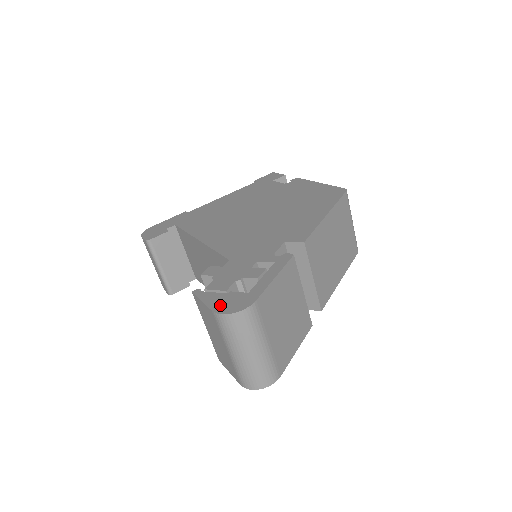
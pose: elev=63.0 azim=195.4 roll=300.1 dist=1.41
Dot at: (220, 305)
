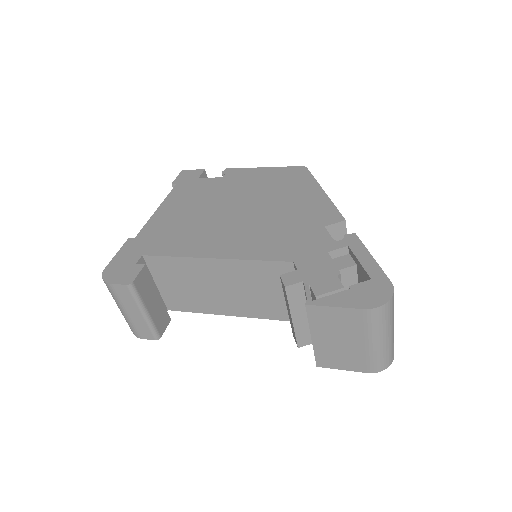
Dot at: (363, 301)
